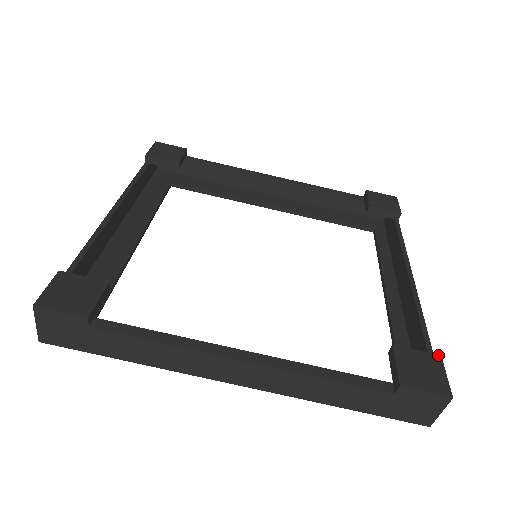
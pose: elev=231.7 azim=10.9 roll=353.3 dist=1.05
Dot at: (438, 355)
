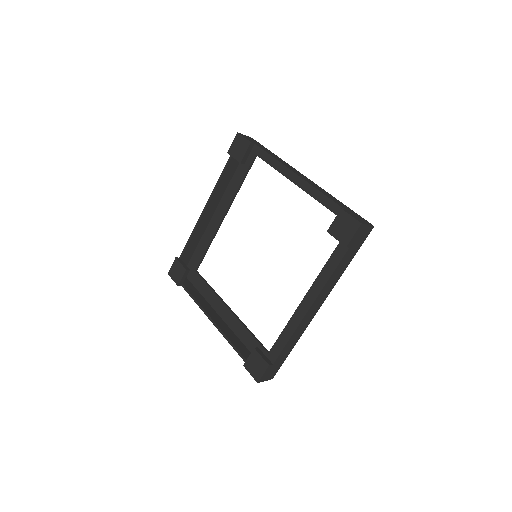
Dot at: (340, 210)
